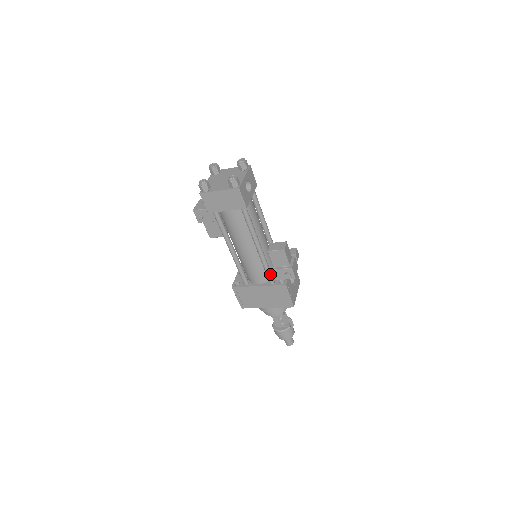
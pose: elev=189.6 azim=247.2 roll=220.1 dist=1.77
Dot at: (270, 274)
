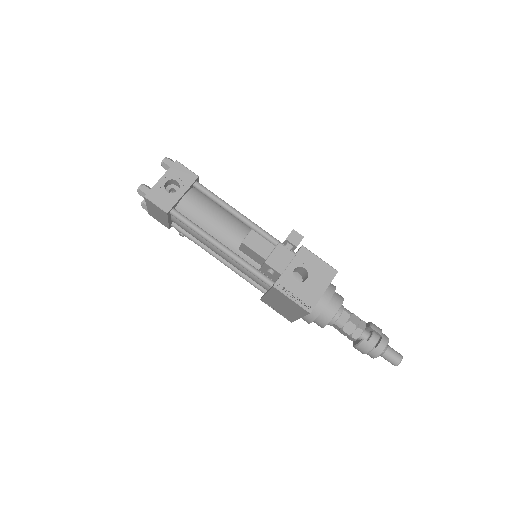
Dot at: (259, 276)
